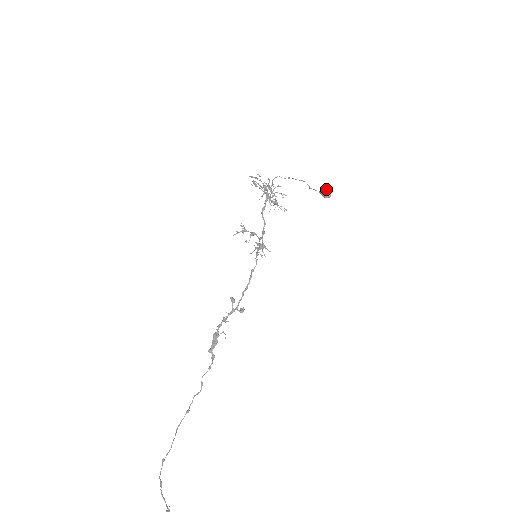
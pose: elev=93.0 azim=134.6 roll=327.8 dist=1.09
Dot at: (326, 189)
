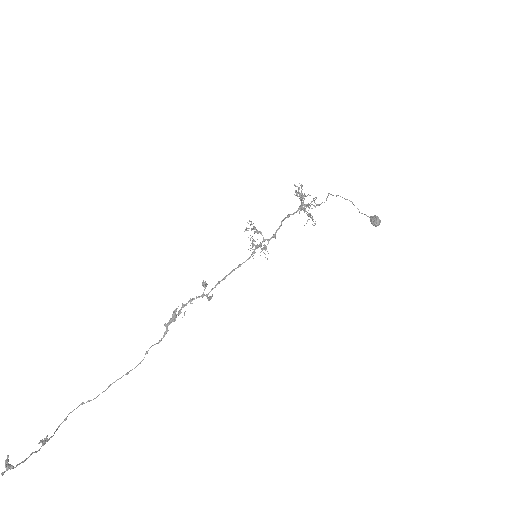
Dot at: occluded
